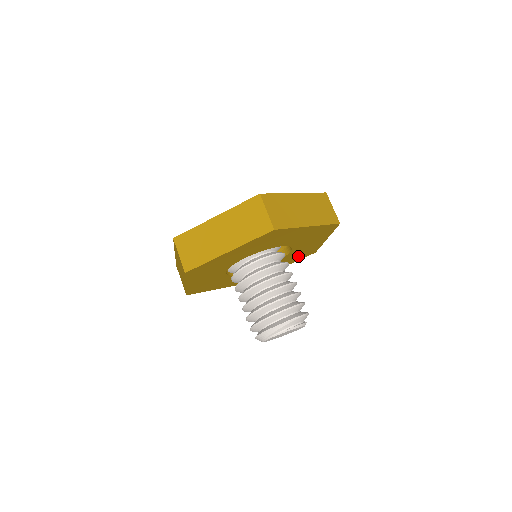
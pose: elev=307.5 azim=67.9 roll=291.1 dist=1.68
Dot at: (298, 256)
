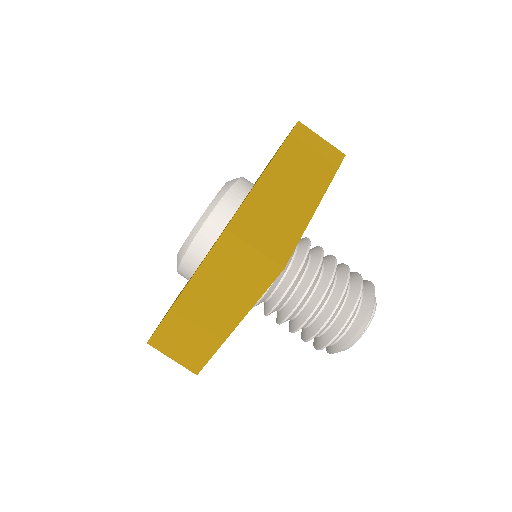
Dot at: occluded
